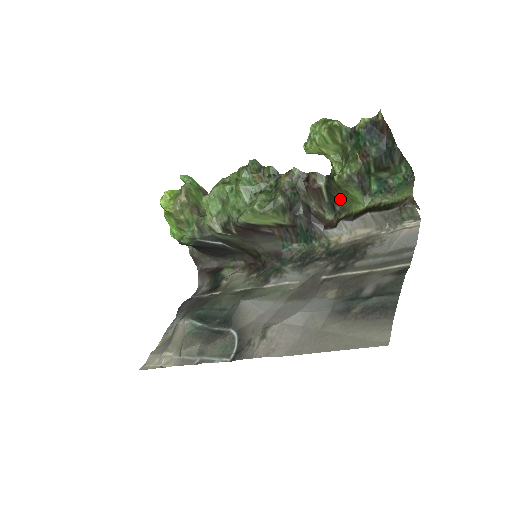
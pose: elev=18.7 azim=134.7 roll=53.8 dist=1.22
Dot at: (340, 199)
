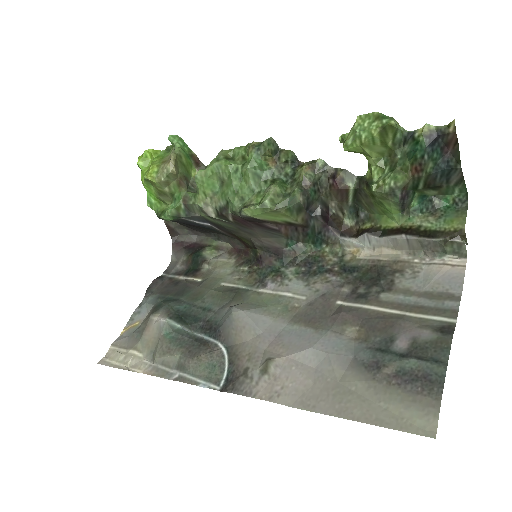
Dot at: (368, 207)
